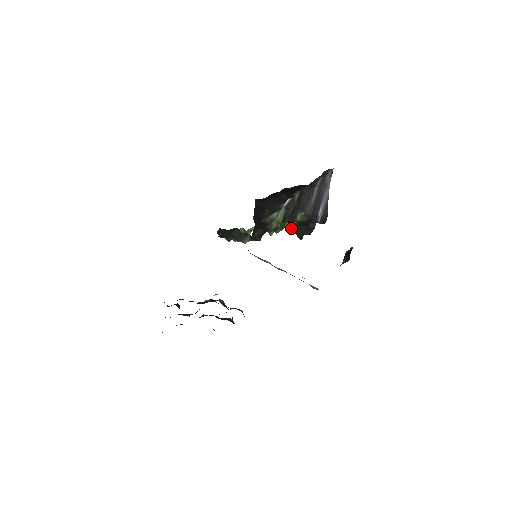
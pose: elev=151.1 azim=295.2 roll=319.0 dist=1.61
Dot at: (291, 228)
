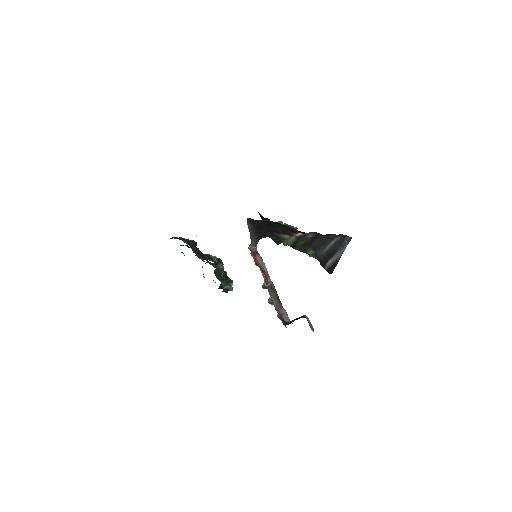
Dot at: occluded
